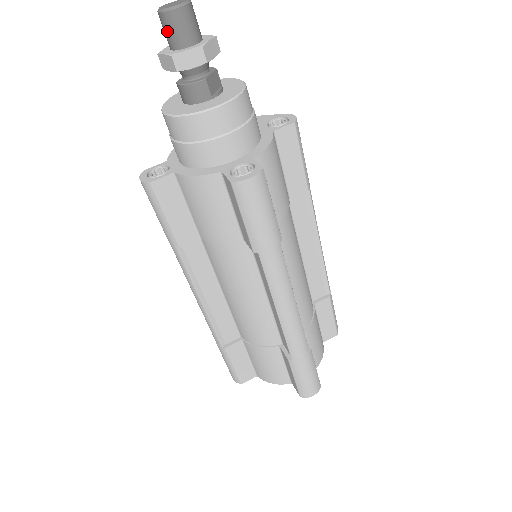
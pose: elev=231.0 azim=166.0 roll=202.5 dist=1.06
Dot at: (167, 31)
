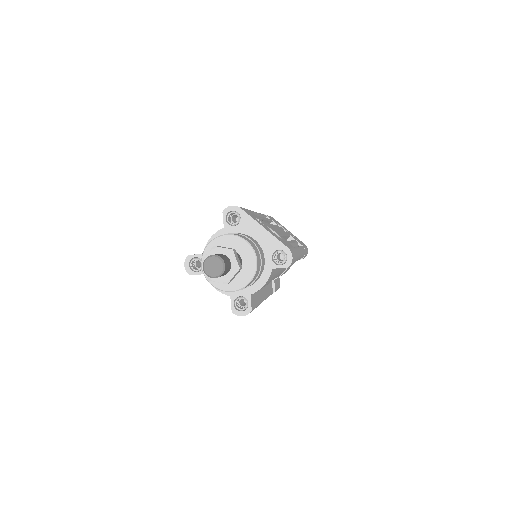
Dot at: occluded
